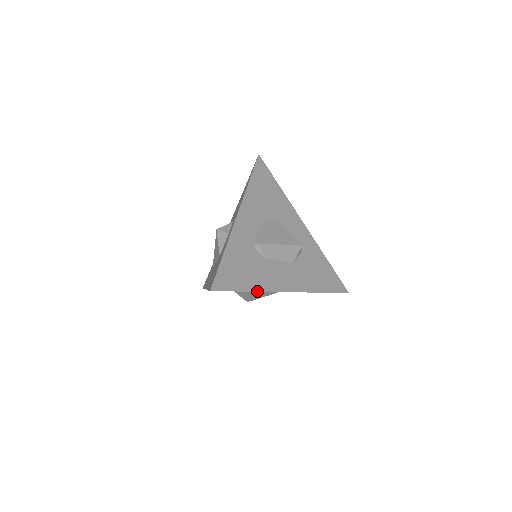
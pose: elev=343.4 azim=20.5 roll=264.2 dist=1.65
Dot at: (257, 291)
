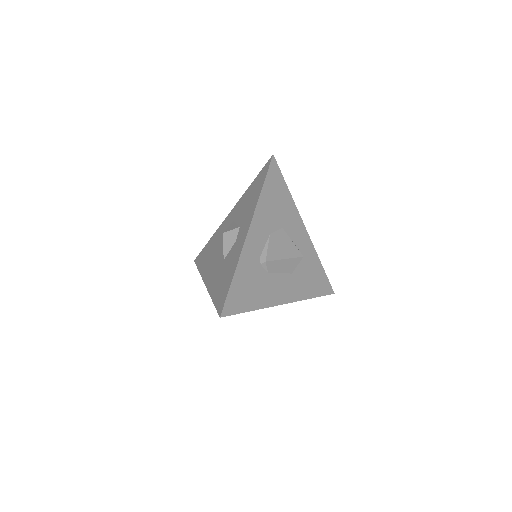
Dot at: occluded
